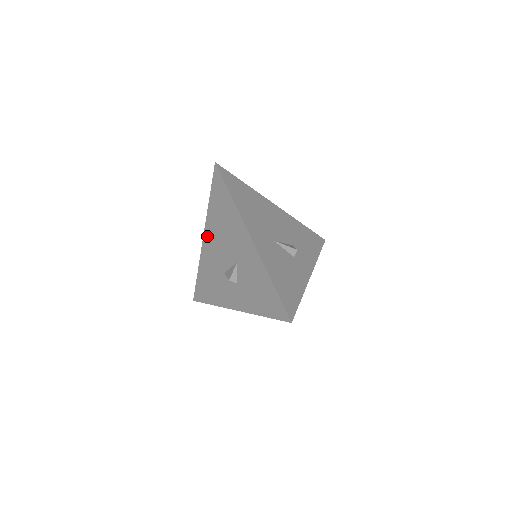
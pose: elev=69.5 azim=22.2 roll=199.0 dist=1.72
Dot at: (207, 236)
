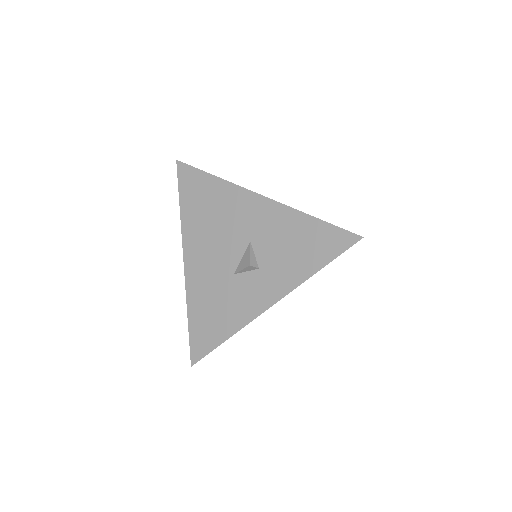
Dot at: (190, 253)
